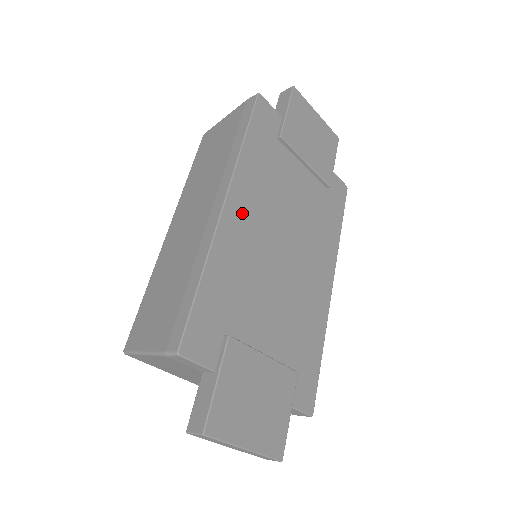
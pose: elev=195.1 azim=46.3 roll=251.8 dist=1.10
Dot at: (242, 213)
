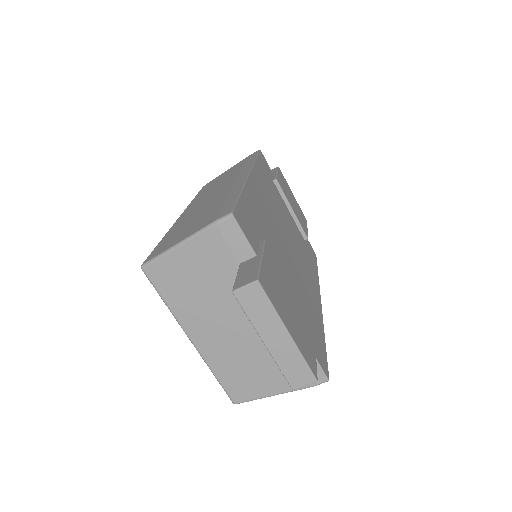
Dot at: (260, 190)
